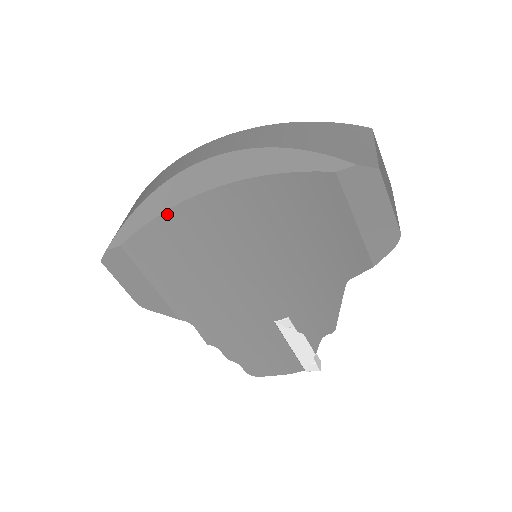
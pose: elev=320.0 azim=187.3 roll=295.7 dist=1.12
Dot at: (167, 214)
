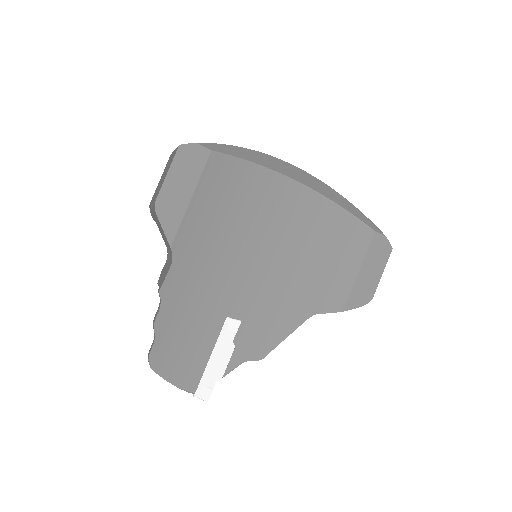
Dot at: (259, 167)
